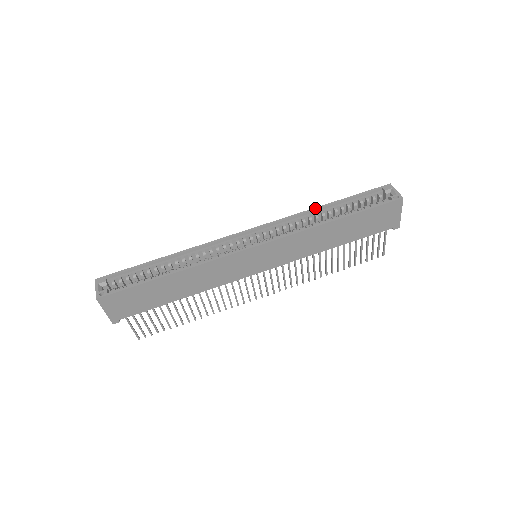
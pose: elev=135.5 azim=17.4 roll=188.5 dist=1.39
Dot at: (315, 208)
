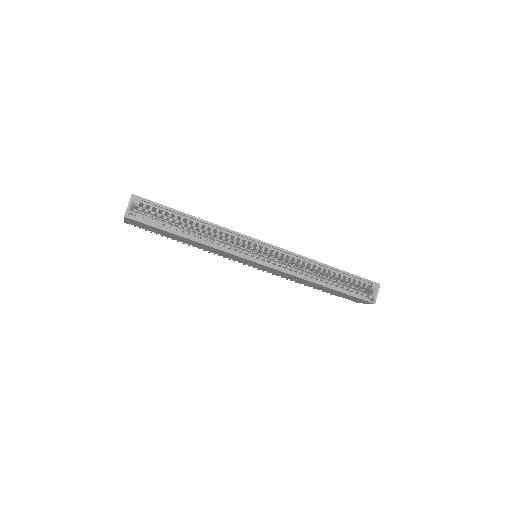
Dot at: (321, 263)
